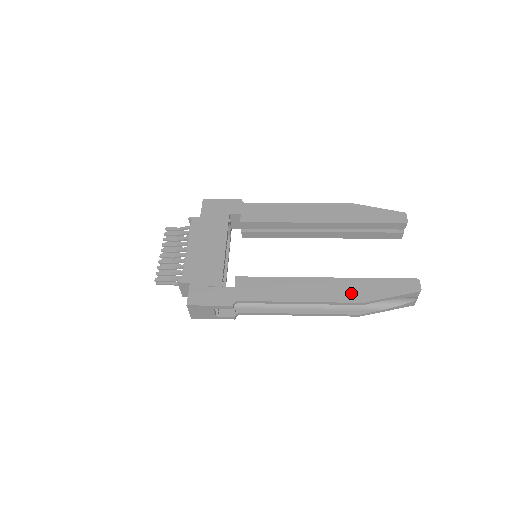
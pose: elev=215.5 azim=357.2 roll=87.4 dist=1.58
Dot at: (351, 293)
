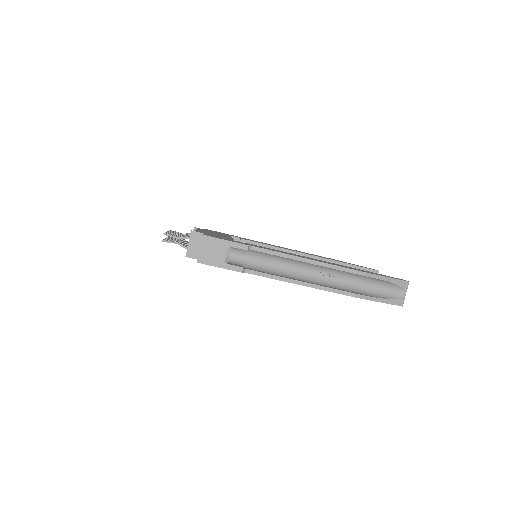
Dot at: (352, 268)
